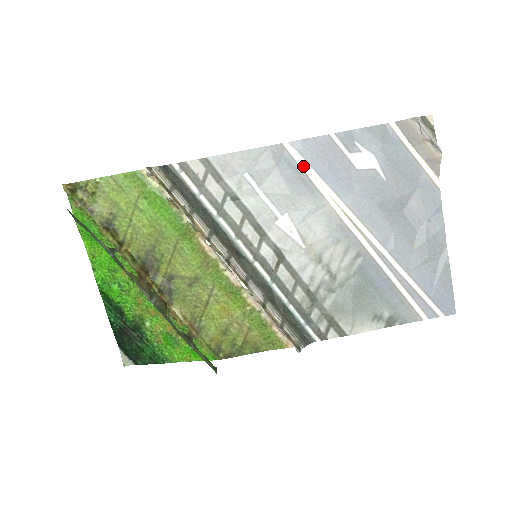
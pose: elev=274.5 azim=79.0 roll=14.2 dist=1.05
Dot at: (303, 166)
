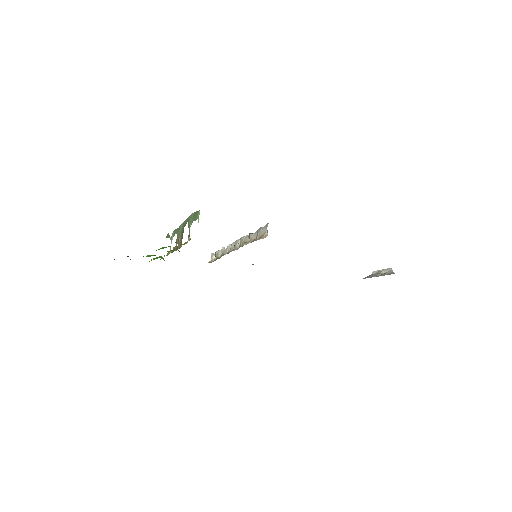
Dot at: occluded
